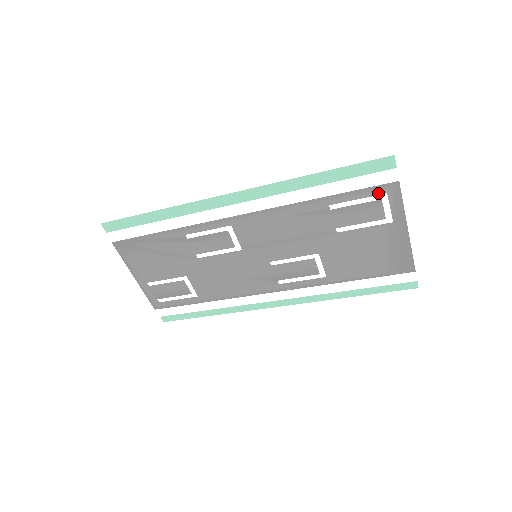
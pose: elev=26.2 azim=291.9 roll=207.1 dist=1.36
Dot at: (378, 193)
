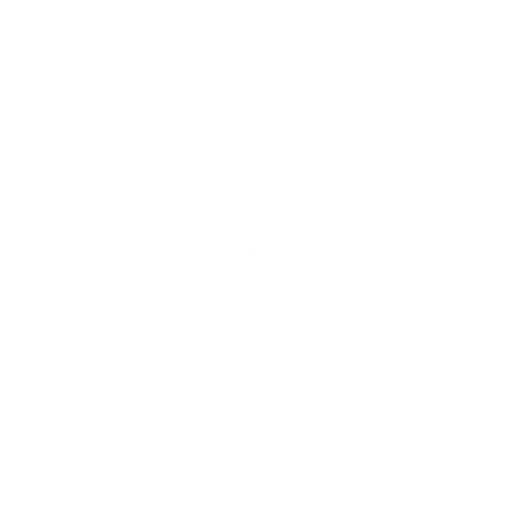
Dot at: occluded
